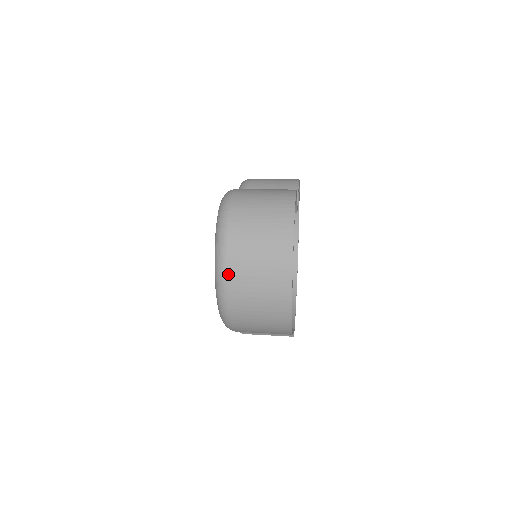
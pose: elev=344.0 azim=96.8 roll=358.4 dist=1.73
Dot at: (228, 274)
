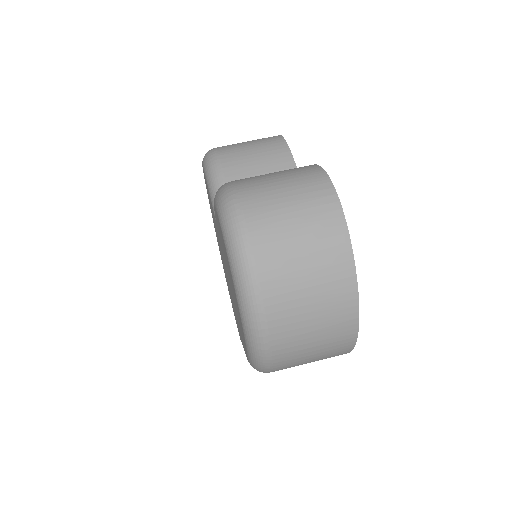
Dot at: (268, 321)
